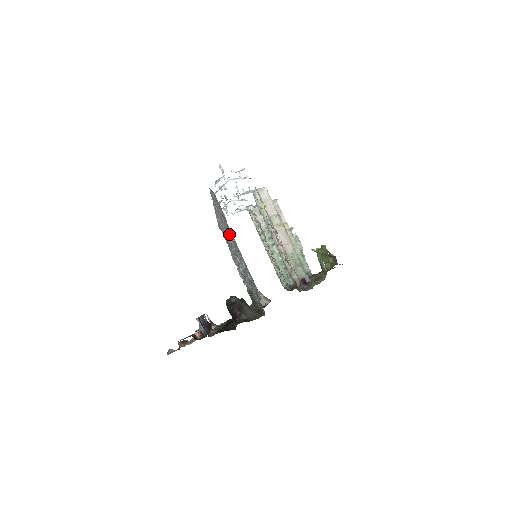
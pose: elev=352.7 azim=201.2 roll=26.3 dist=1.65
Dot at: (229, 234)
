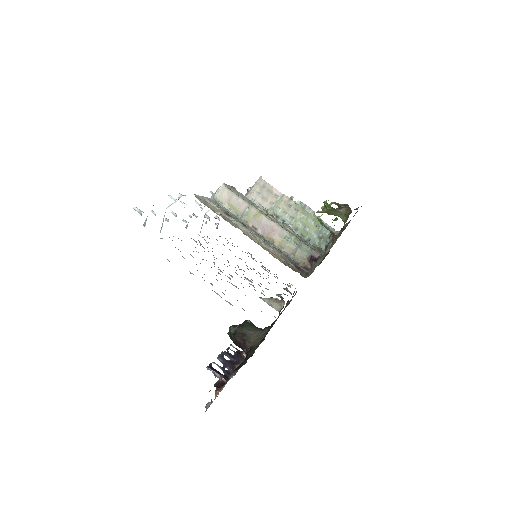
Dot at: occluded
